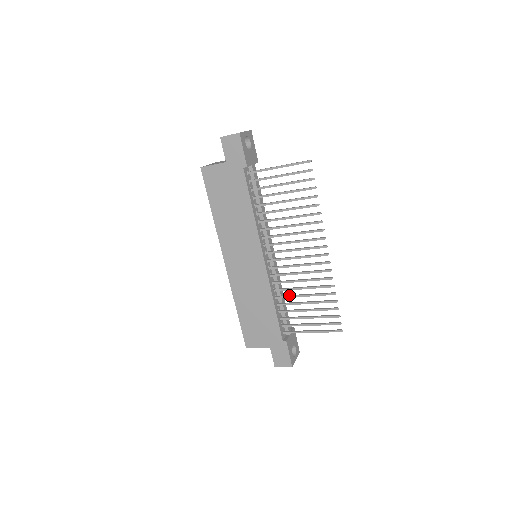
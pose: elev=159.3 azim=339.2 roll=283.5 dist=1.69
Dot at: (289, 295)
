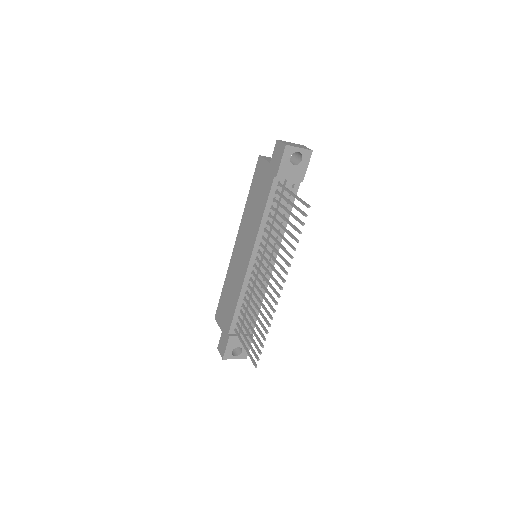
Dot at: (250, 305)
